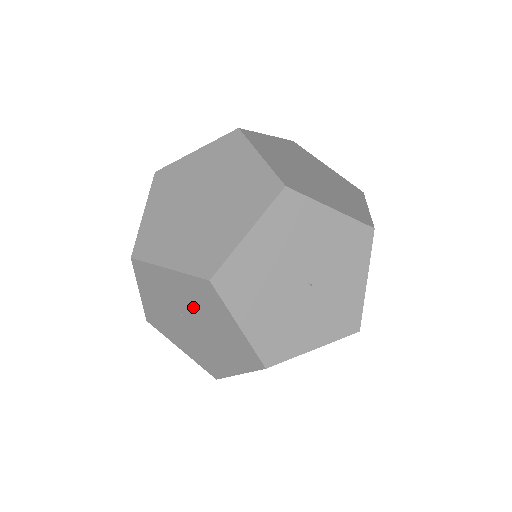
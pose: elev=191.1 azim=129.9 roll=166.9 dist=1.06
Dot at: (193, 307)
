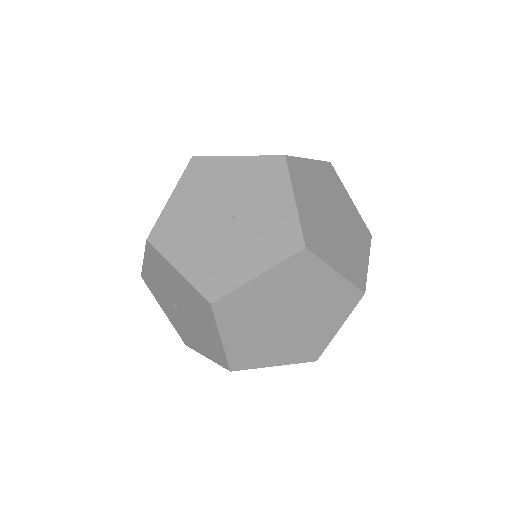
Dot at: (168, 285)
